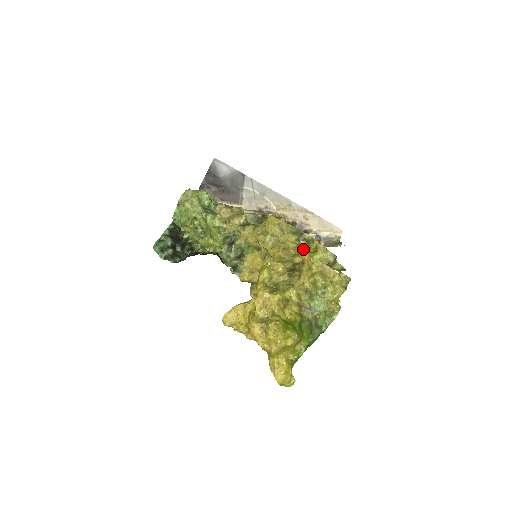
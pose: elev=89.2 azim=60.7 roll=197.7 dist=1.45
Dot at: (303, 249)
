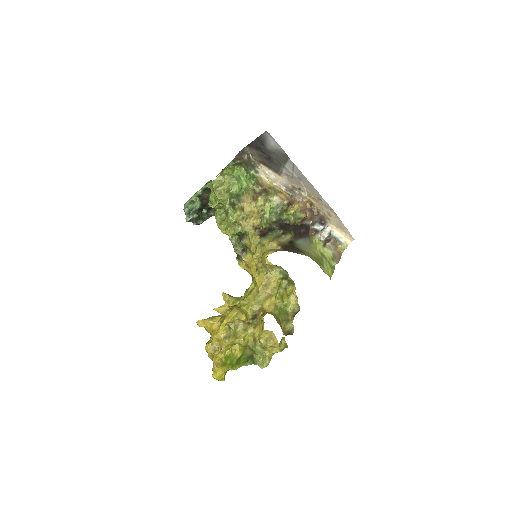
Dot at: (283, 286)
